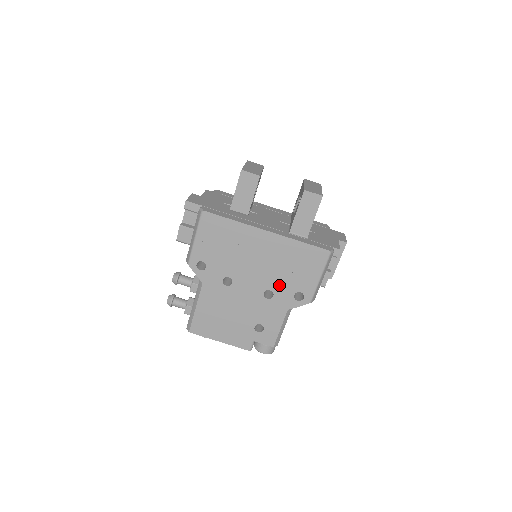
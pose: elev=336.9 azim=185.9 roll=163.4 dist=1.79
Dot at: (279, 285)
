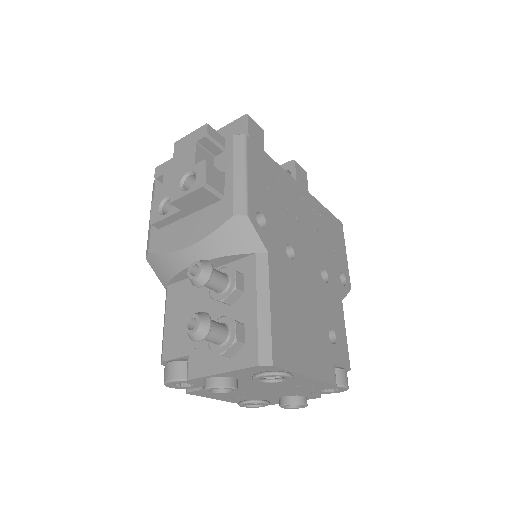
Dot at: (327, 261)
